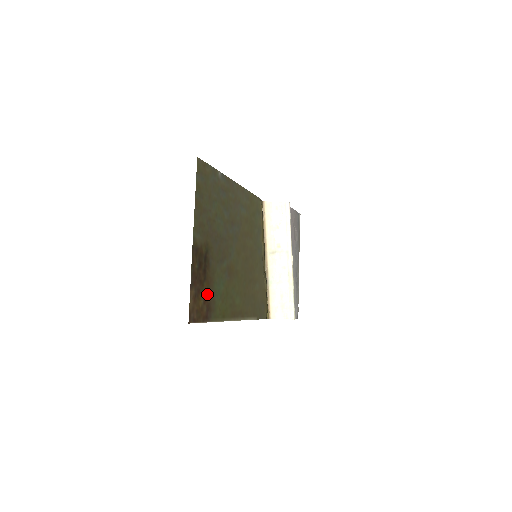
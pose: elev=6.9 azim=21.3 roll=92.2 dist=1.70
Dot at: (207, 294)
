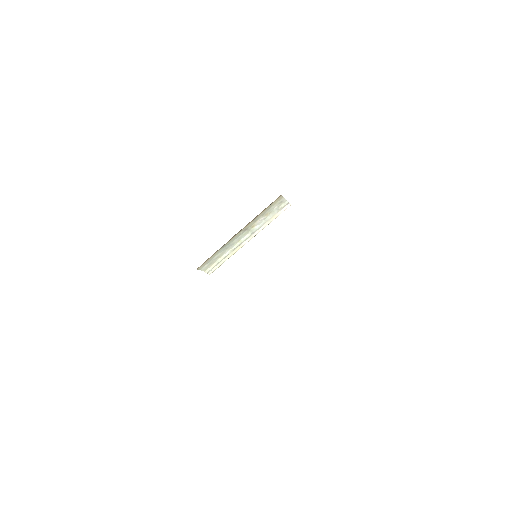
Dot at: occluded
